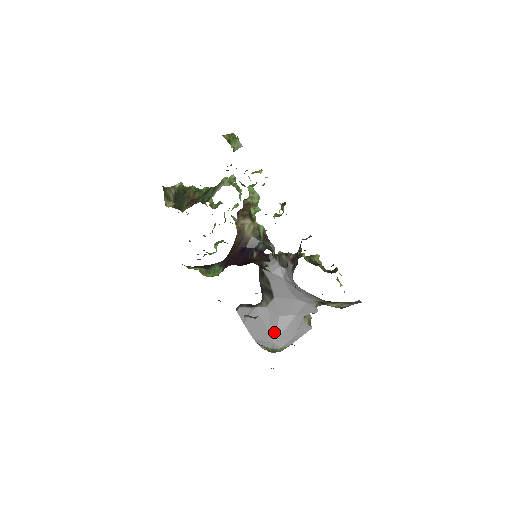
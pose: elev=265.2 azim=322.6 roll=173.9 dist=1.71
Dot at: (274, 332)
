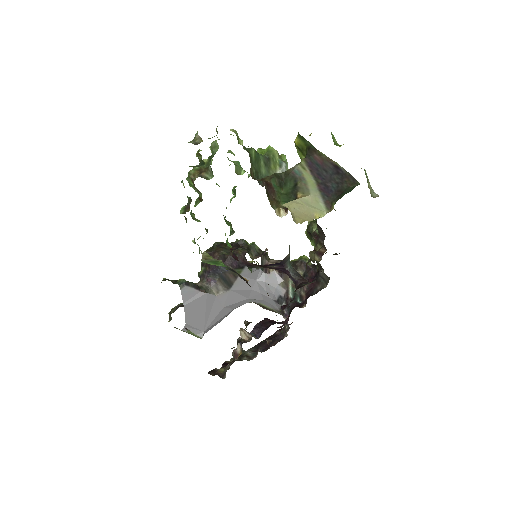
Dot at: (210, 321)
